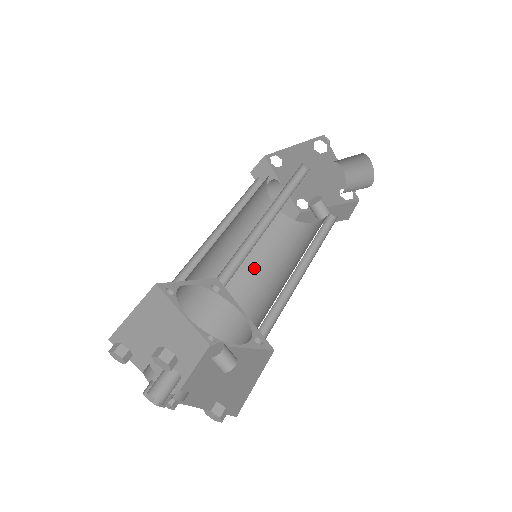
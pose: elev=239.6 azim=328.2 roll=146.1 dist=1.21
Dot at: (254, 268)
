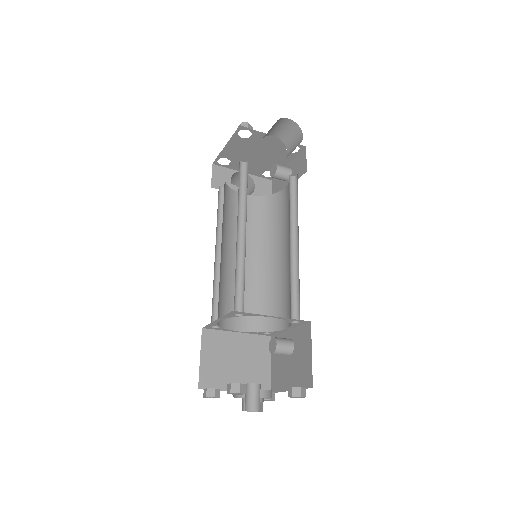
Dot at: (264, 258)
